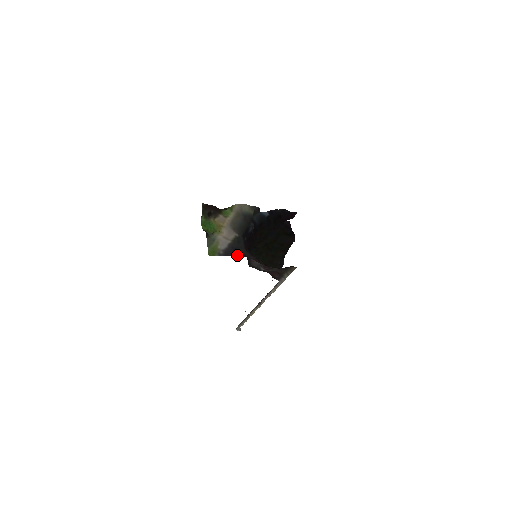
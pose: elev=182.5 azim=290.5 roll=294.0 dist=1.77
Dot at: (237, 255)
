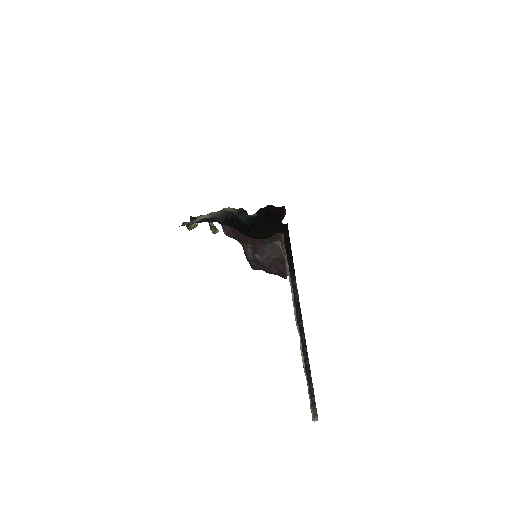
Dot at: (206, 221)
